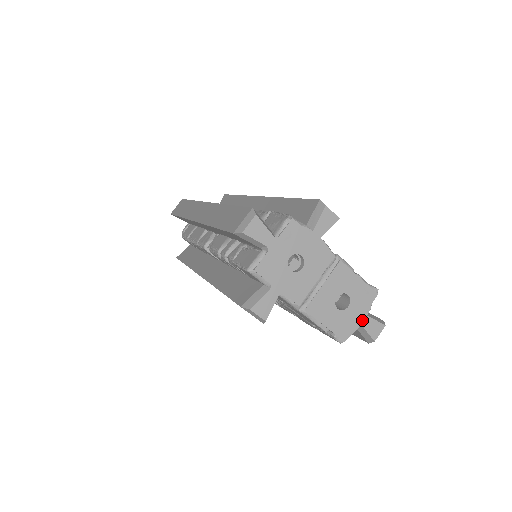
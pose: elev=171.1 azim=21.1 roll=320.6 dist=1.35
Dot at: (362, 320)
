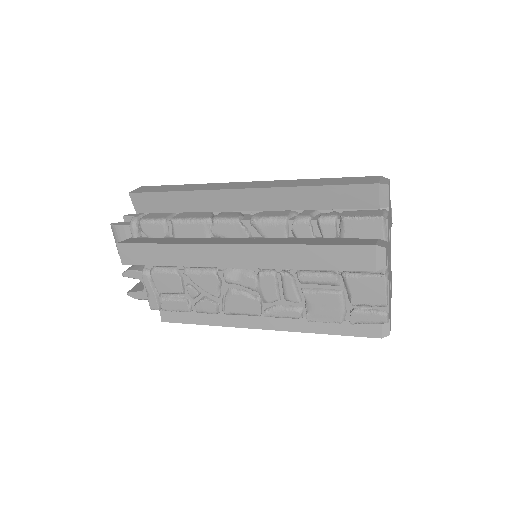
Dot at: (390, 311)
